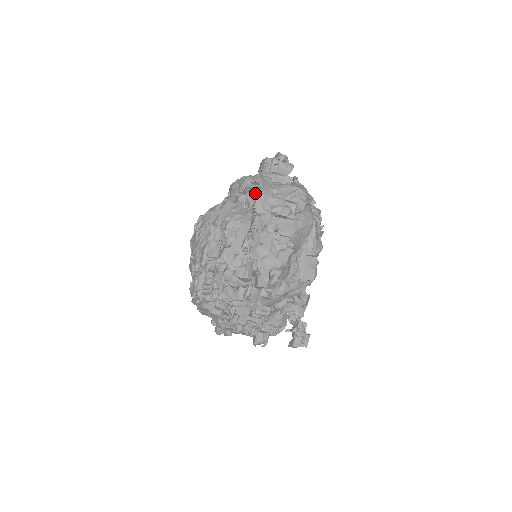
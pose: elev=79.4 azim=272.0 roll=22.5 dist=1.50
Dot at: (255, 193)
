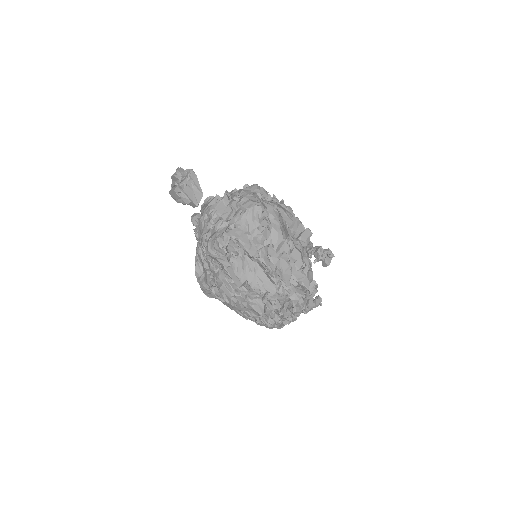
Dot at: (230, 242)
